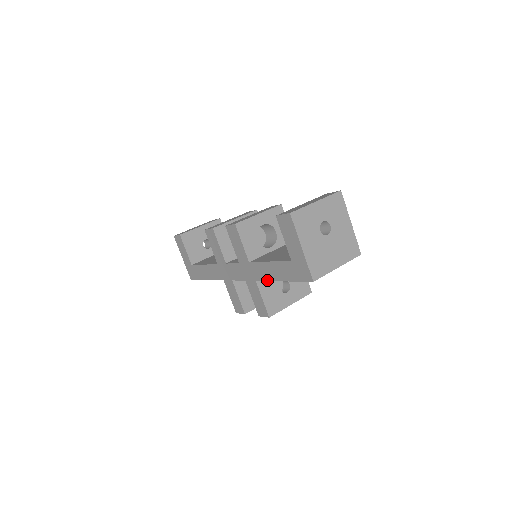
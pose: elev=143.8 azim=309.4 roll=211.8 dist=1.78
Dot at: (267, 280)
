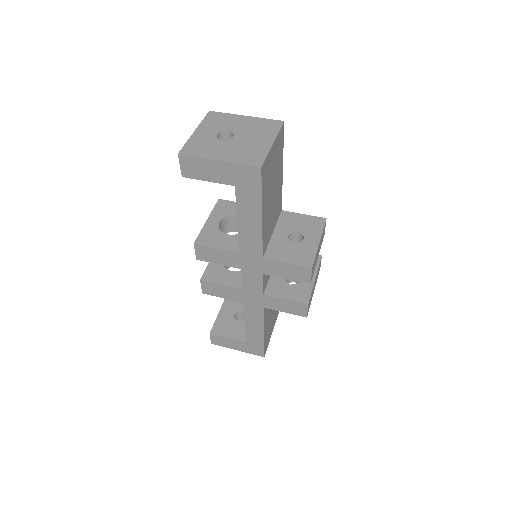
Dot at: (261, 239)
